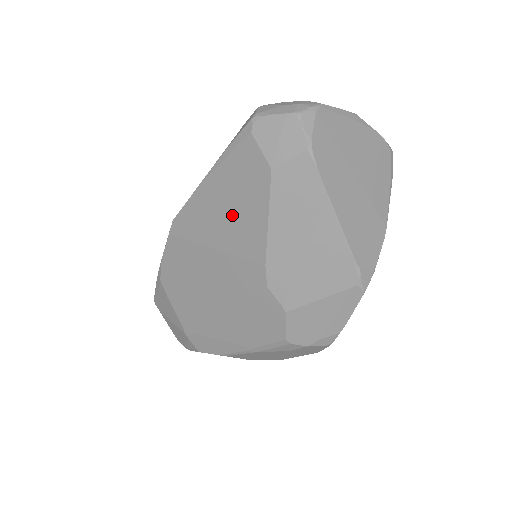
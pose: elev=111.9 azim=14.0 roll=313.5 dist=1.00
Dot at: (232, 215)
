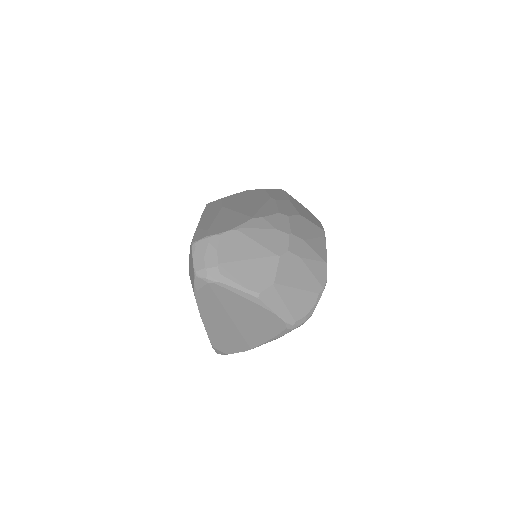
Dot at: occluded
